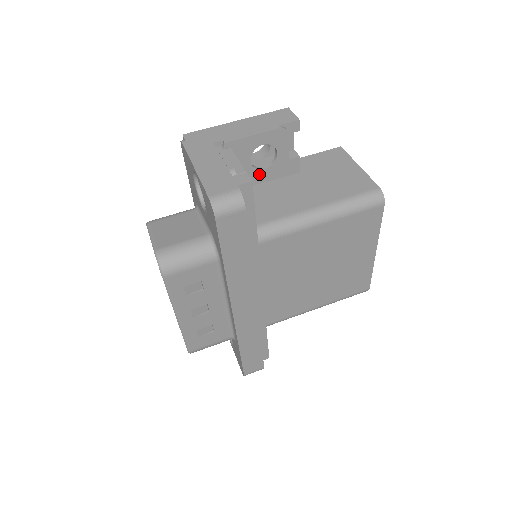
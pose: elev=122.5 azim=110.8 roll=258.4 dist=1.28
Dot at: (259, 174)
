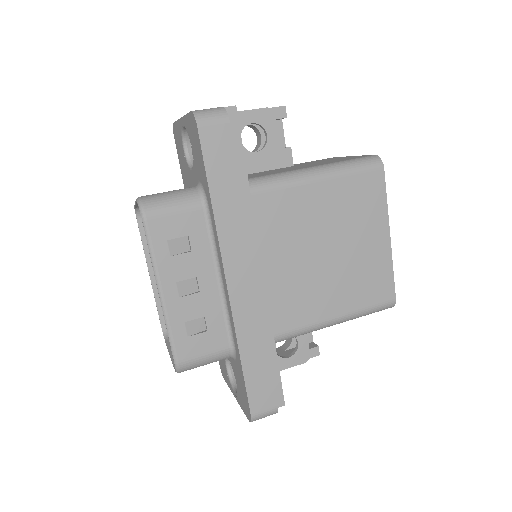
Dot at: (251, 158)
